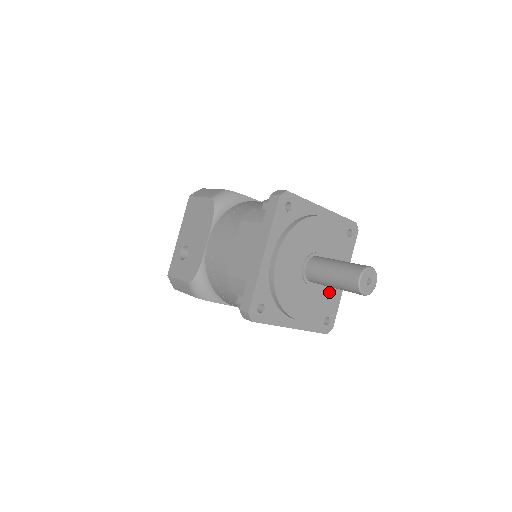
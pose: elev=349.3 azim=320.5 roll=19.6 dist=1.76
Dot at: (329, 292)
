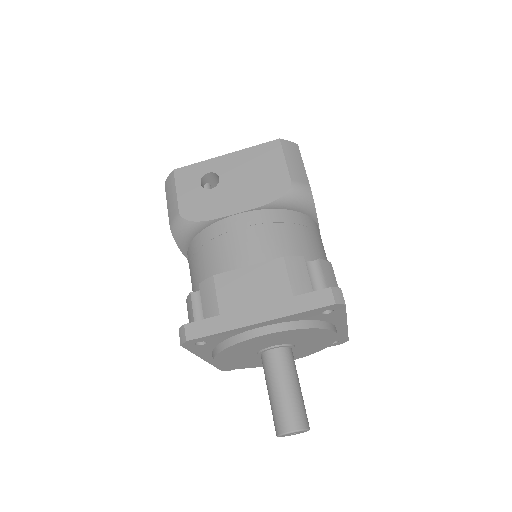
Dot at: occluded
